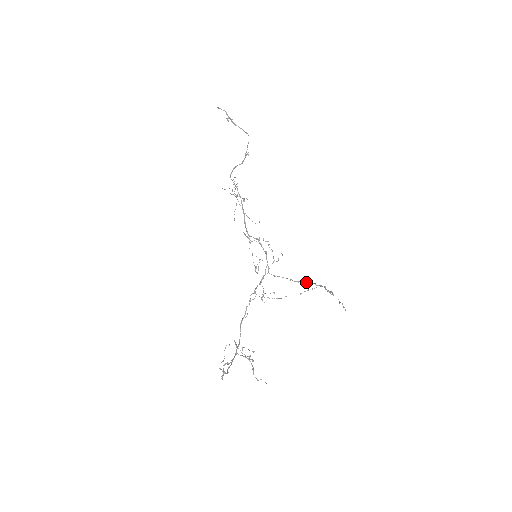
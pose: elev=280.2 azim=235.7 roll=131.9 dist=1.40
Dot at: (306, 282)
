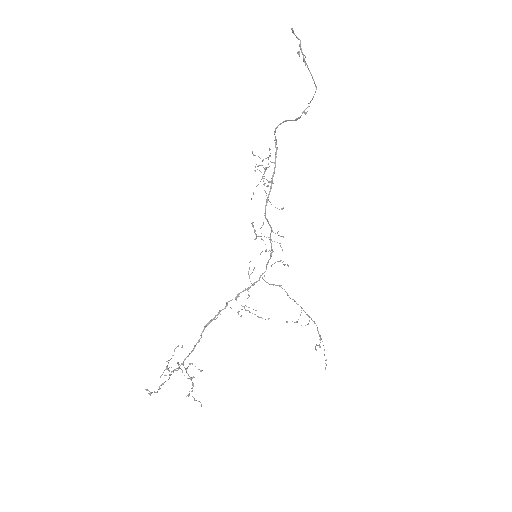
Dot at: (302, 308)
